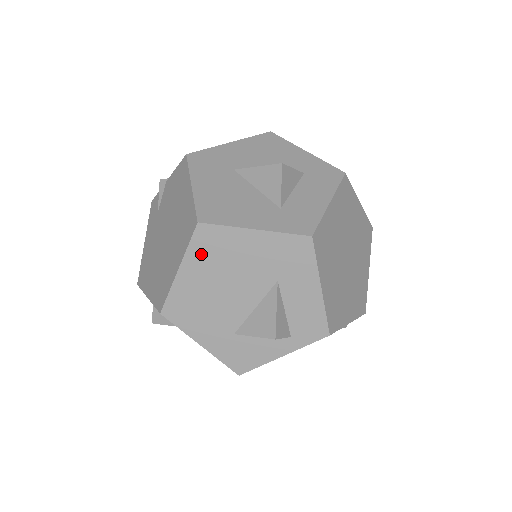
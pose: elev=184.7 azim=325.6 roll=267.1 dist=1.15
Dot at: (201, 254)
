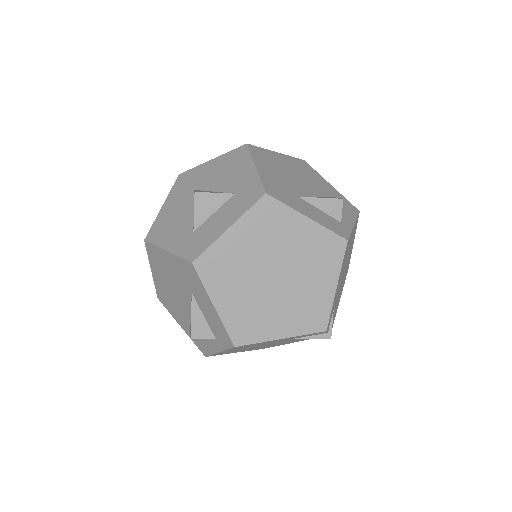
Dot at: (154, 263)
